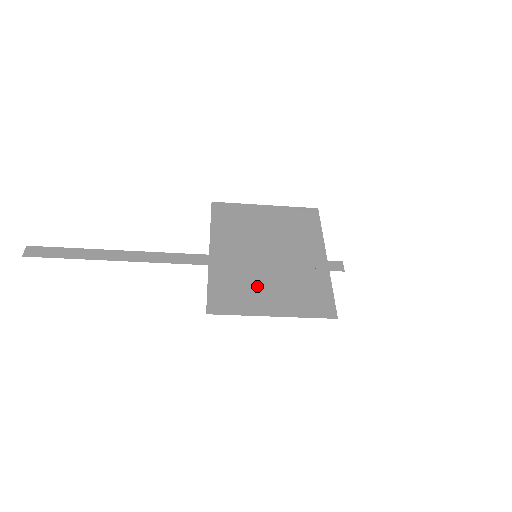
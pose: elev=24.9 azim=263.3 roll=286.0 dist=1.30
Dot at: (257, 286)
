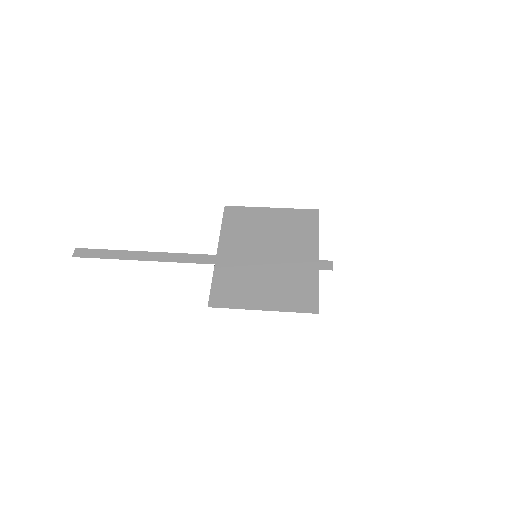
Dot at: (253, 283)
